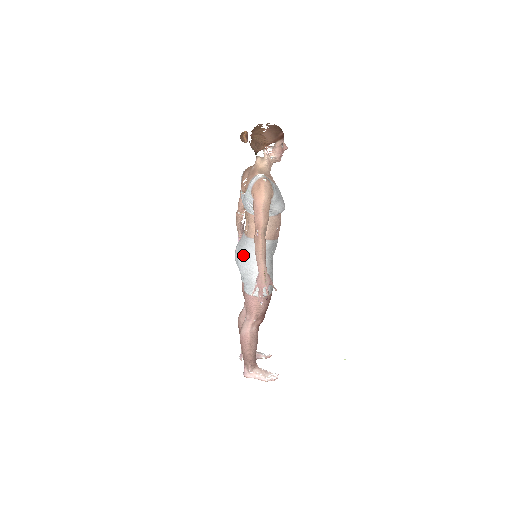
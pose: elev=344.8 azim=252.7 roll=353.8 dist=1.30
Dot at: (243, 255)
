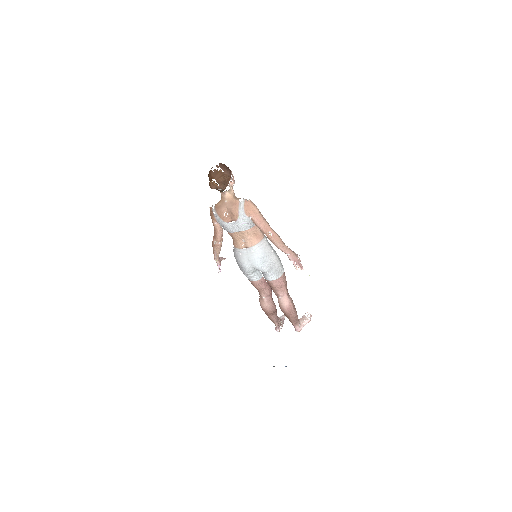
Dot at: (261, 258)
